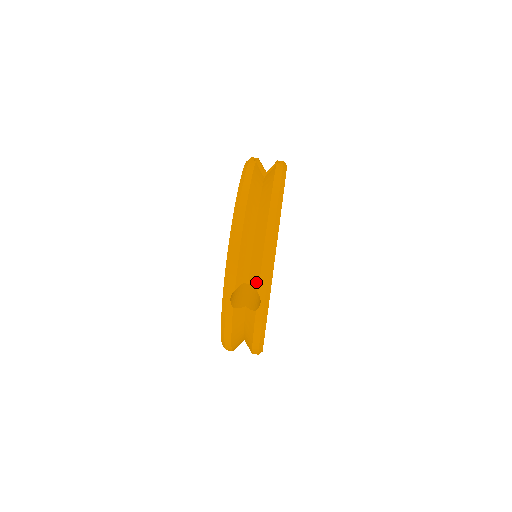
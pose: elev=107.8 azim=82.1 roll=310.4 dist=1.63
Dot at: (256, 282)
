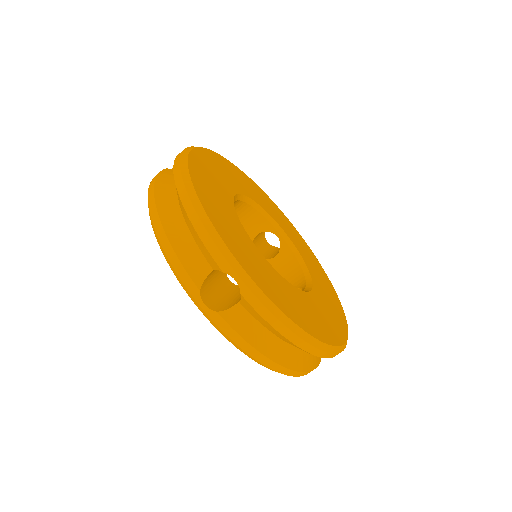
Dot at: occluded
